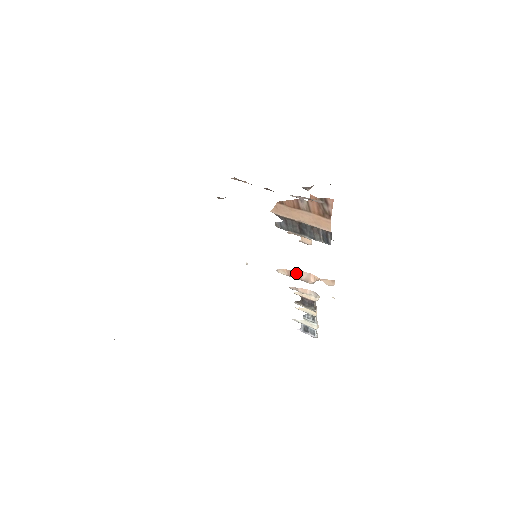
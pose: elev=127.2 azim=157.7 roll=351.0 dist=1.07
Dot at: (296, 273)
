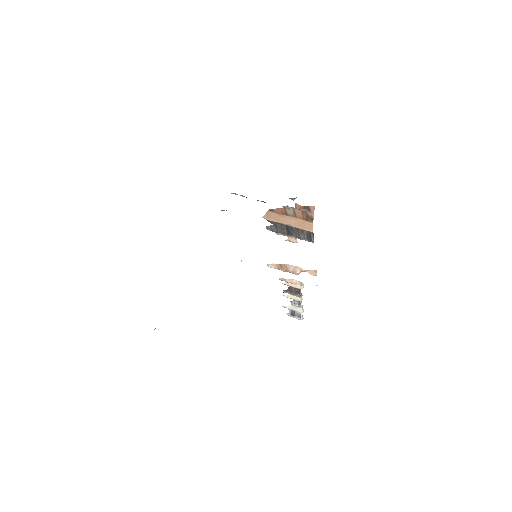
Dot at: (284, 267)
